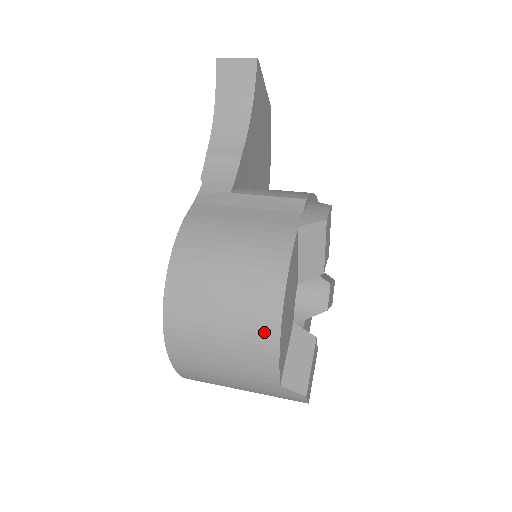
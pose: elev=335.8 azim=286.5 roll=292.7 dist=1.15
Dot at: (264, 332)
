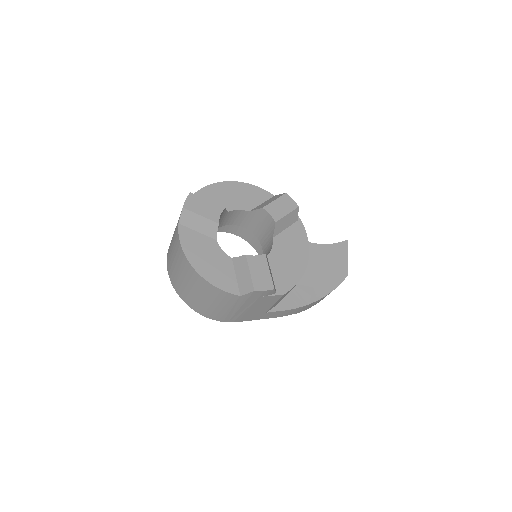
Dot at: occluded
